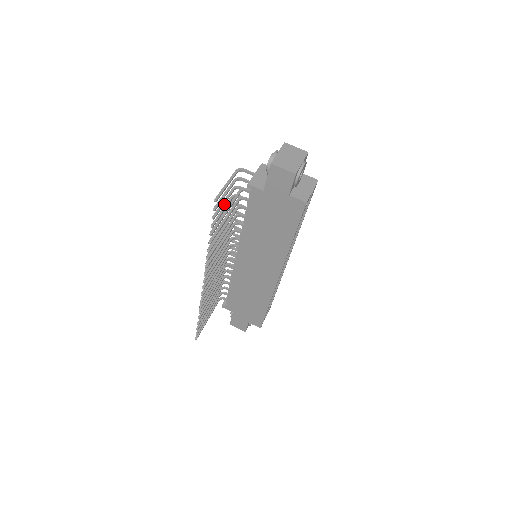
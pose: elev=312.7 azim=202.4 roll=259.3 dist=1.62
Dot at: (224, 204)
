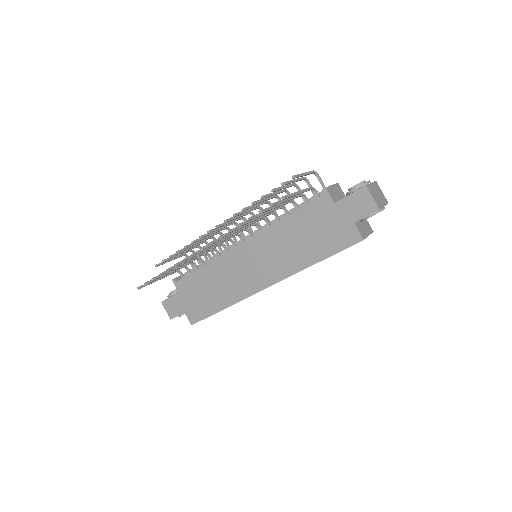
Dot at: occluded
